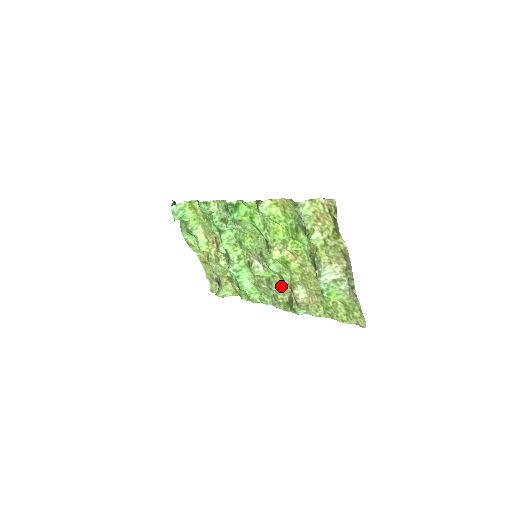
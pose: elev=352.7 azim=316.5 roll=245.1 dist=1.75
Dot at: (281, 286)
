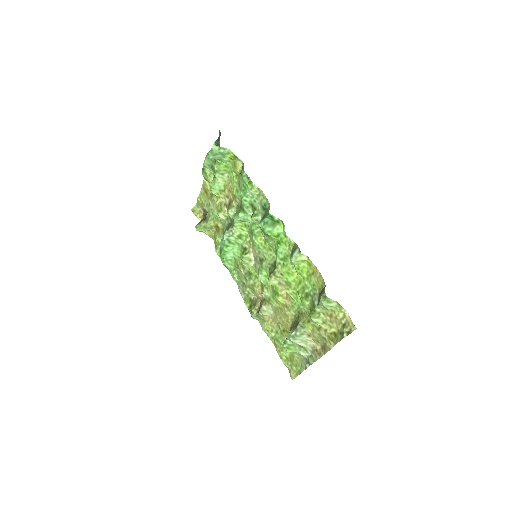
Dot at: (256, 289)
